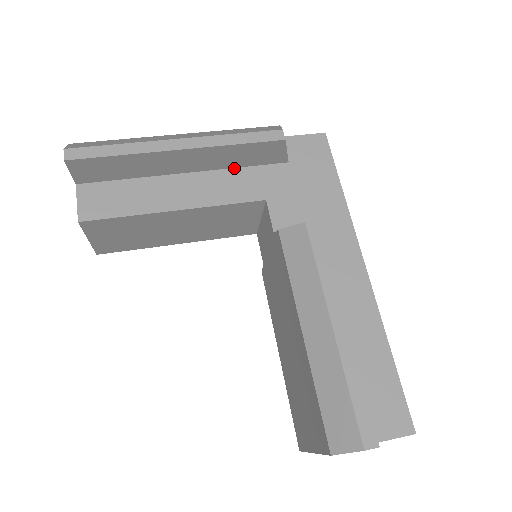
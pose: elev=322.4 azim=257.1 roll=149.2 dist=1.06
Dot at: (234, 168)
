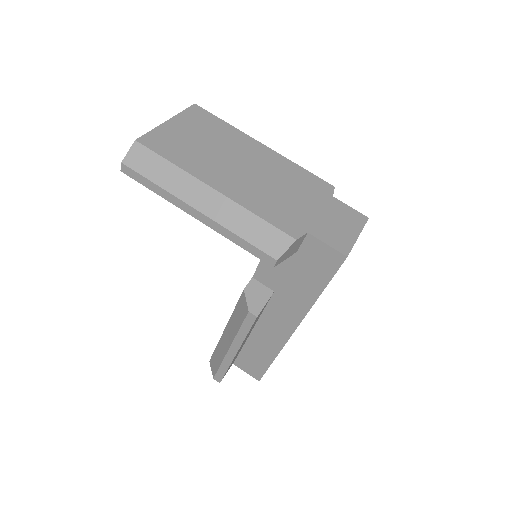
Dot at: occluded
